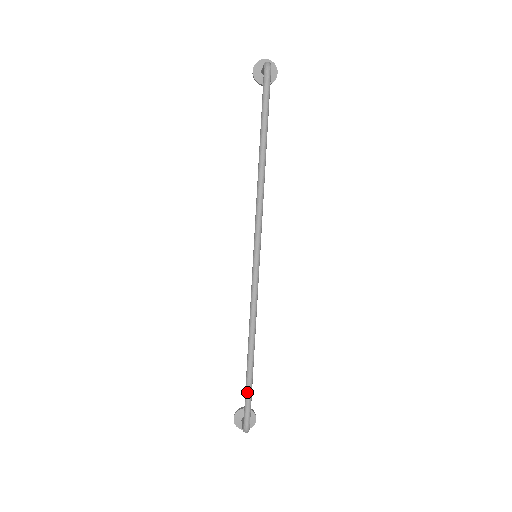
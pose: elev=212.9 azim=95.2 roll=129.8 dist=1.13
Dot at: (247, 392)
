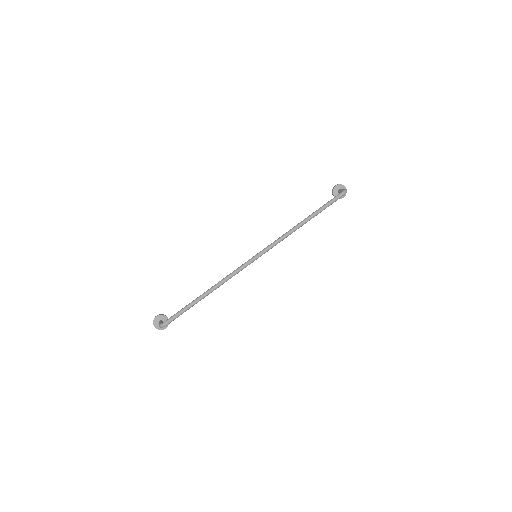
Dot at: (185, 308)
